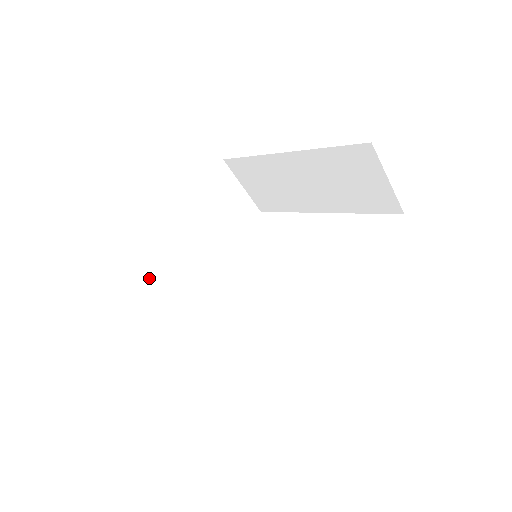
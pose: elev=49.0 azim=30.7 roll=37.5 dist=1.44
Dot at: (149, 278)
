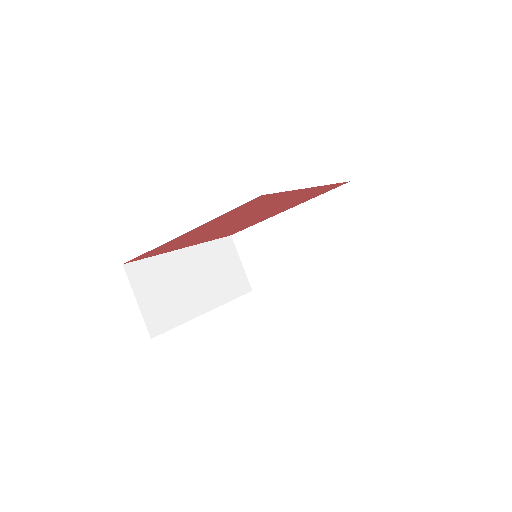
Dot at: (155, 273)
